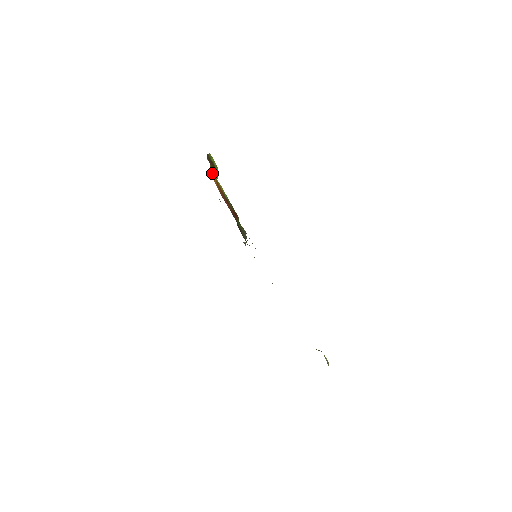
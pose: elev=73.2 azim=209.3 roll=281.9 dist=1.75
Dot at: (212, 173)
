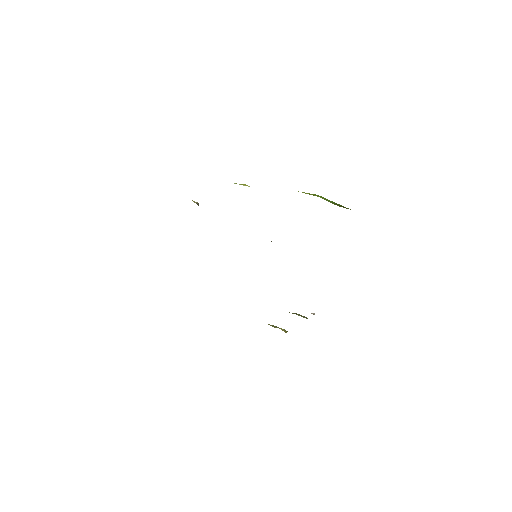
Dot at: occluded
